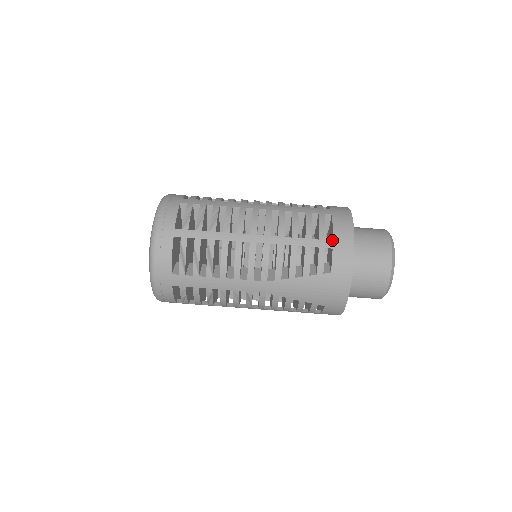
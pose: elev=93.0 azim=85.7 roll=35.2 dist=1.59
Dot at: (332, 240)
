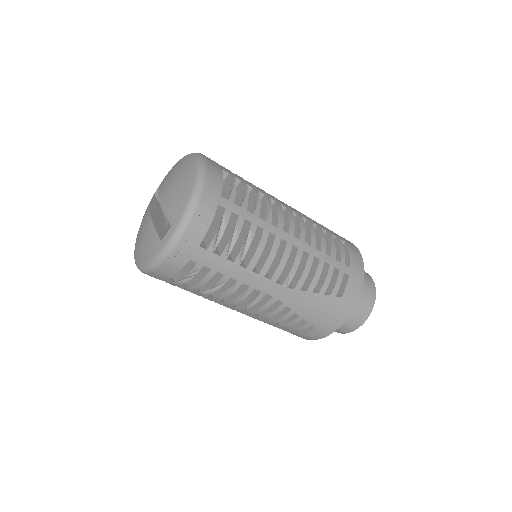
Dot at: (348, 267)
